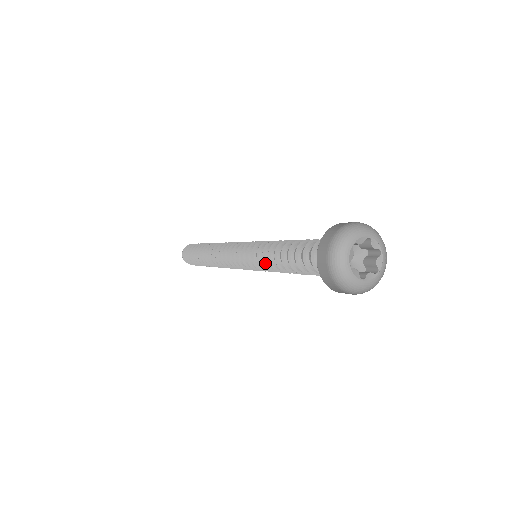
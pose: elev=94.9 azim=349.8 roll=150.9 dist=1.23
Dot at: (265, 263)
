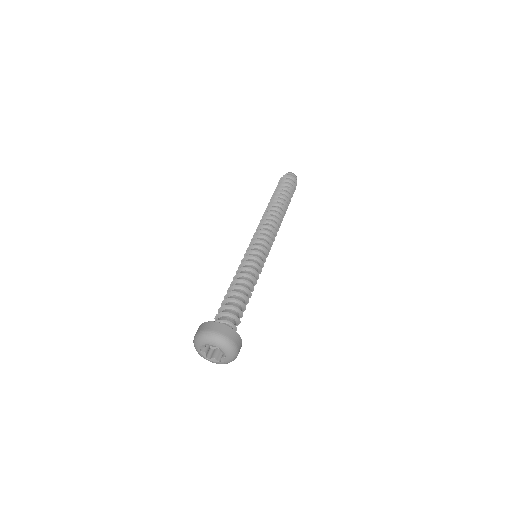
Dot at: occluded
